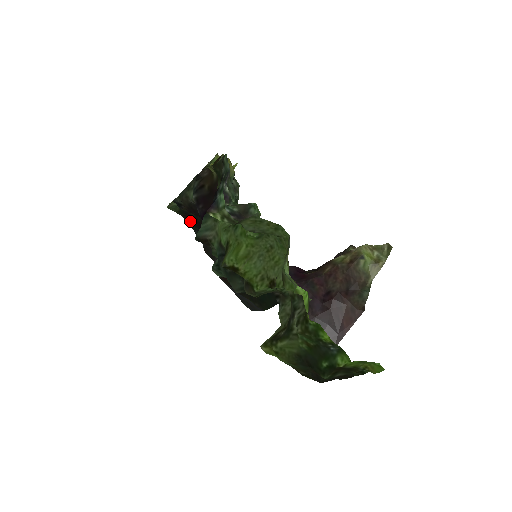
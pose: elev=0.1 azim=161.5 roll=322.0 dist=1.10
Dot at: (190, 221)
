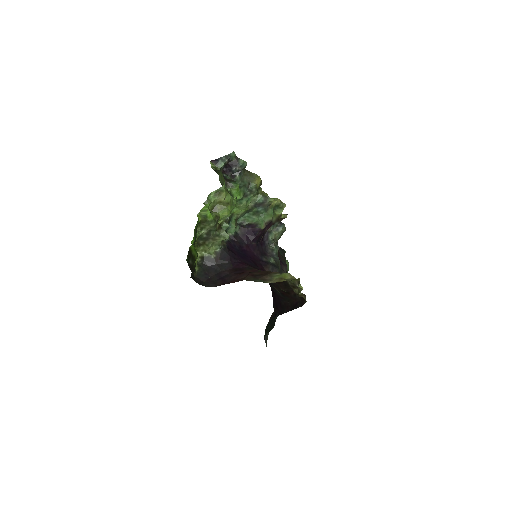
Dot at: occluded
